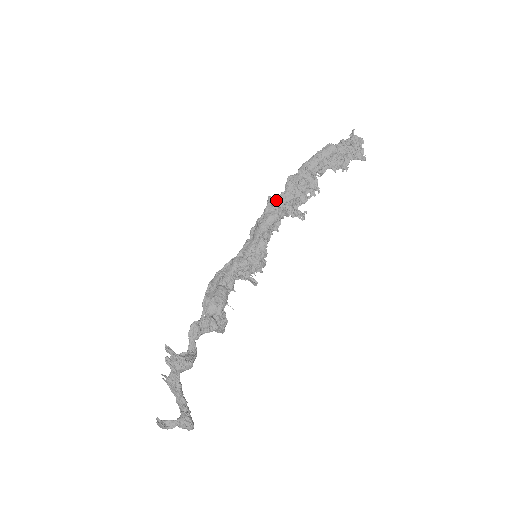
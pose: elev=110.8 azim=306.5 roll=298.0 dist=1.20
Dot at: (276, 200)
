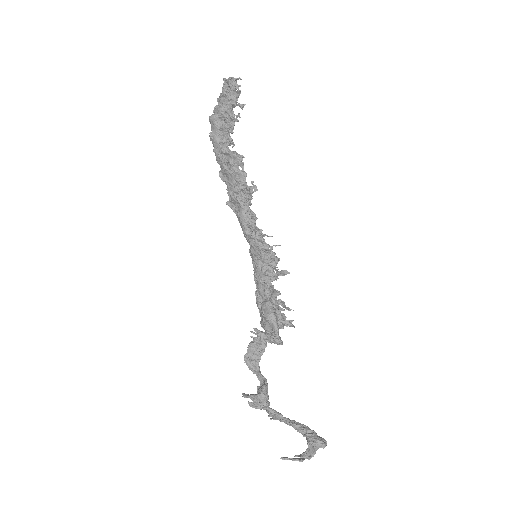
Dot at: (230, 200)
